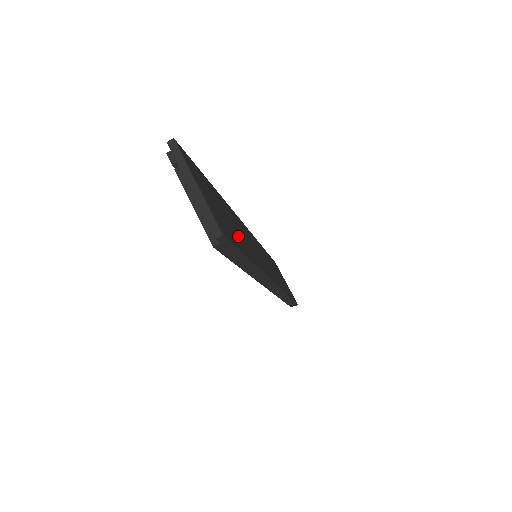
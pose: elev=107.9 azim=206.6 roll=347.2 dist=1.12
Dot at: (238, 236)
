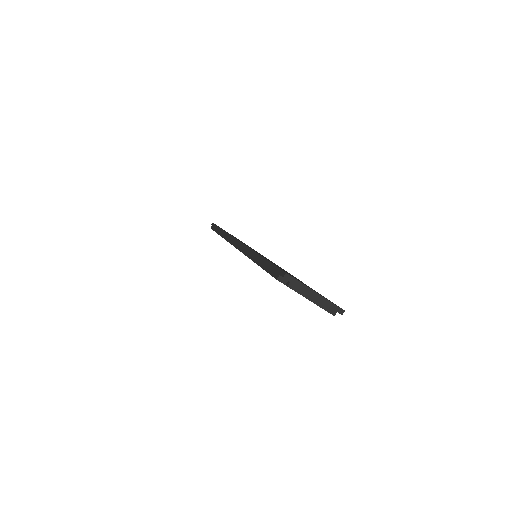
Dot at: (299, 280)
